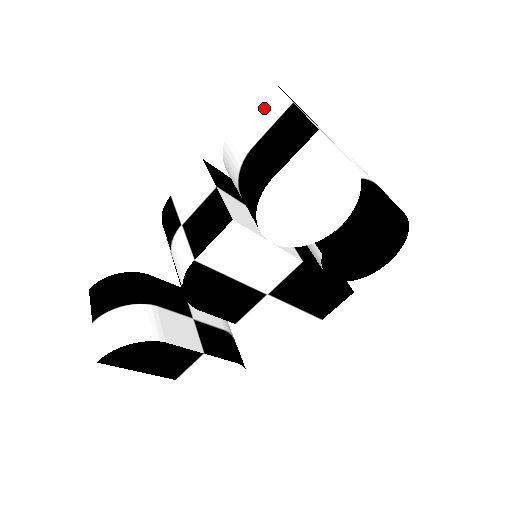
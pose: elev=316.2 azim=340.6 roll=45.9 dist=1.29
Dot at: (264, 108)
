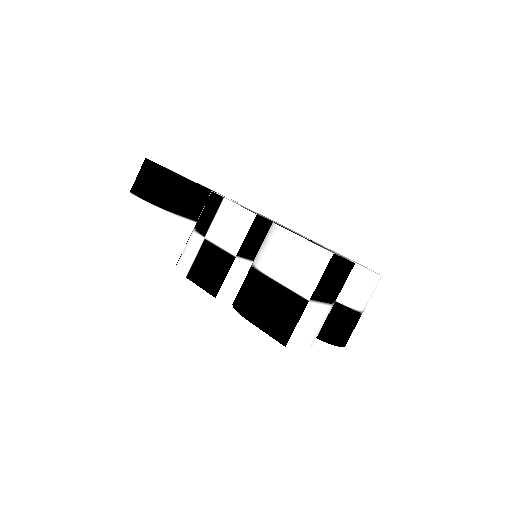
Dot at: (304, 265)
